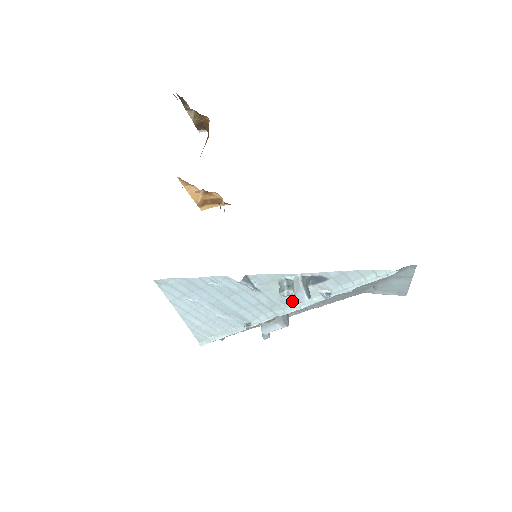
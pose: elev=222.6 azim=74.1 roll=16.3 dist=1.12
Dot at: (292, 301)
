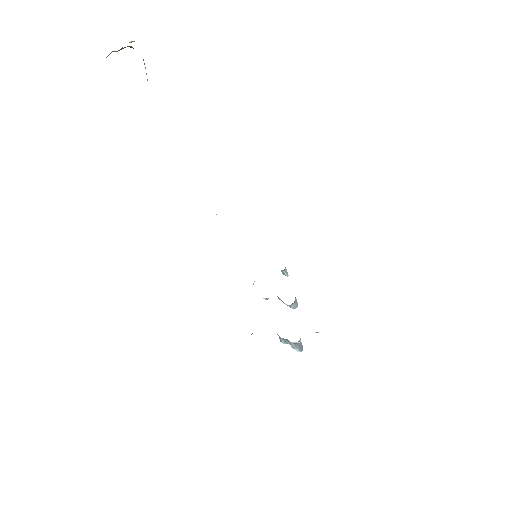
Dot at: occluded
